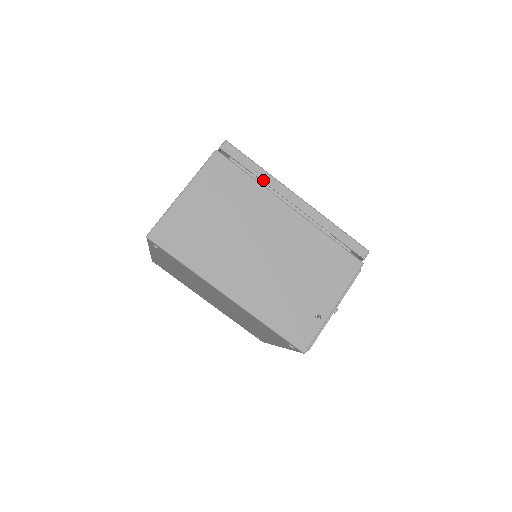
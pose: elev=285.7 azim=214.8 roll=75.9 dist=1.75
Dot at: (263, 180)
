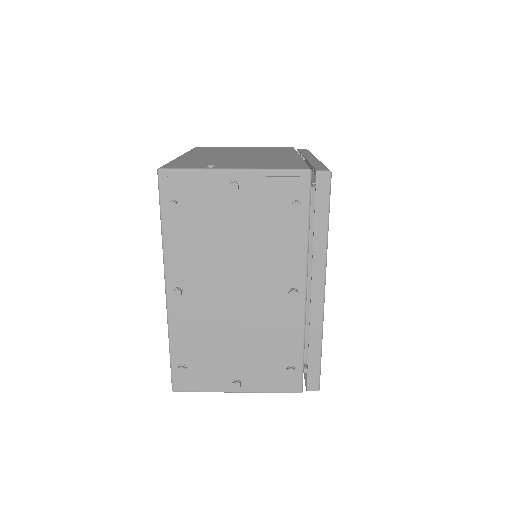
Dot at: (302, 153)
